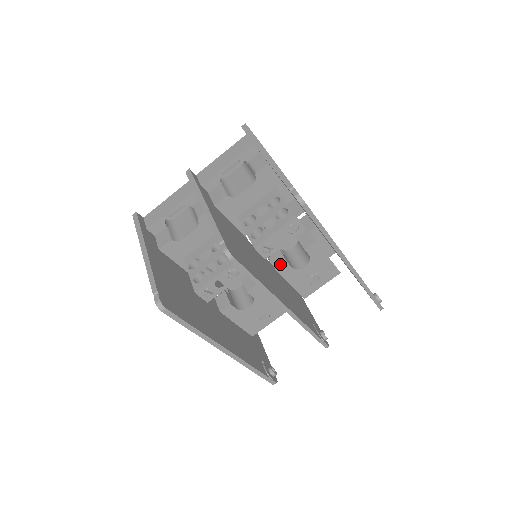
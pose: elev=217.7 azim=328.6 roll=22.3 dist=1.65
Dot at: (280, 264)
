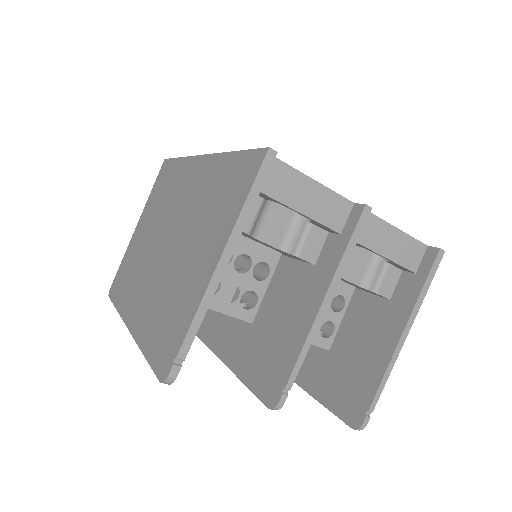
Dot at: occluded
